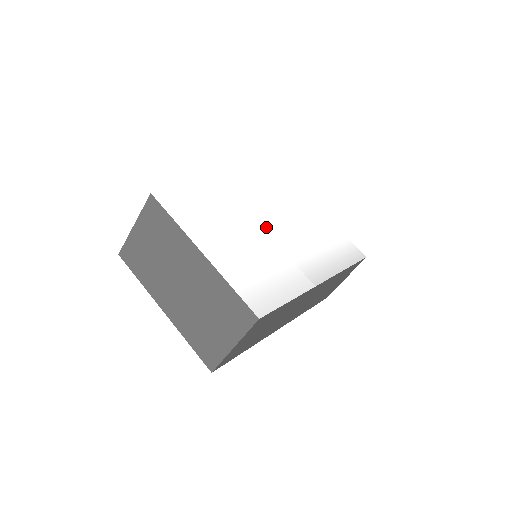
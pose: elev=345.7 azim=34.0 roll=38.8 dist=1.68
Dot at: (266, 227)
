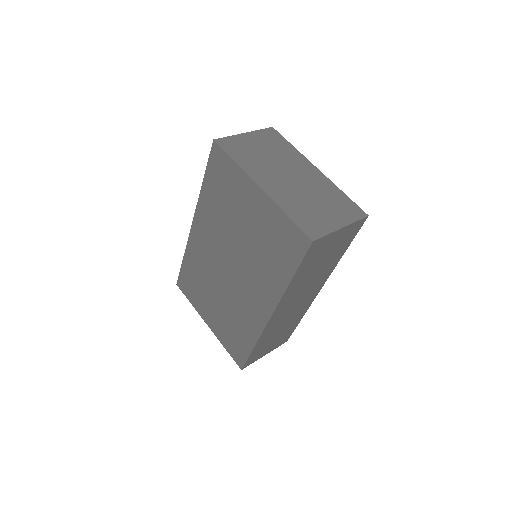
Dot at: occluded
